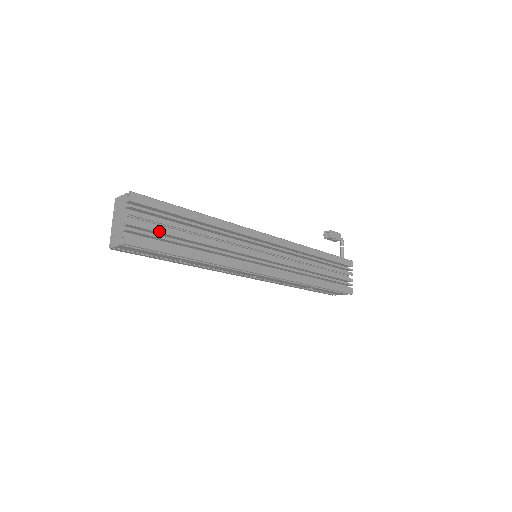
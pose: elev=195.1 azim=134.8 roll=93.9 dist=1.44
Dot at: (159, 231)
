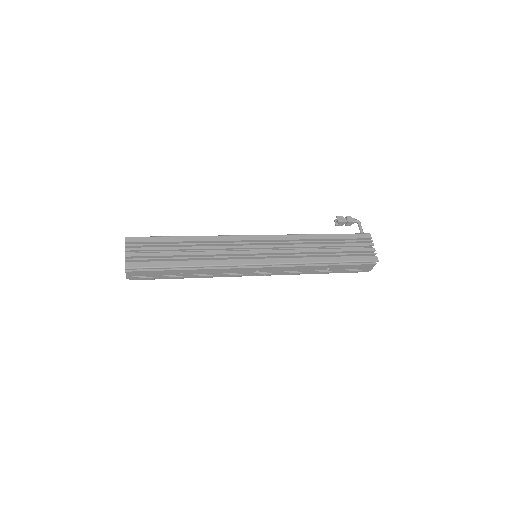
Dot at: (151, 255)
